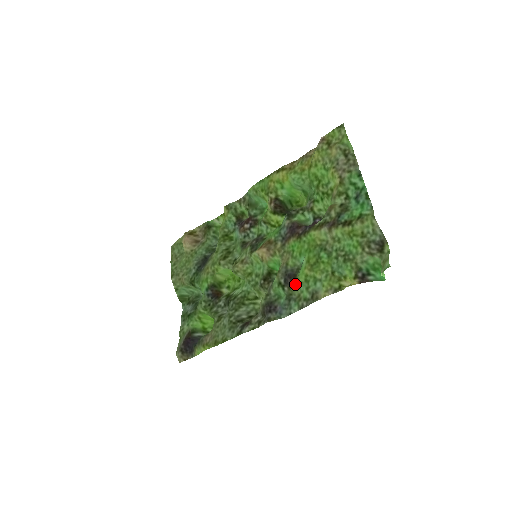
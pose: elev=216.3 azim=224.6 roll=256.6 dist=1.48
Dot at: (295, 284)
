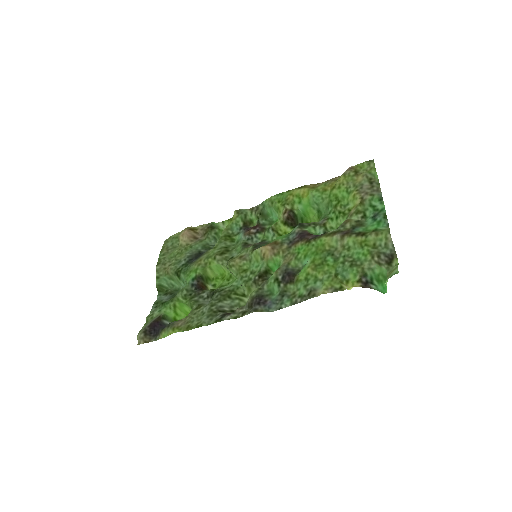
Dot at: (292, 282)
